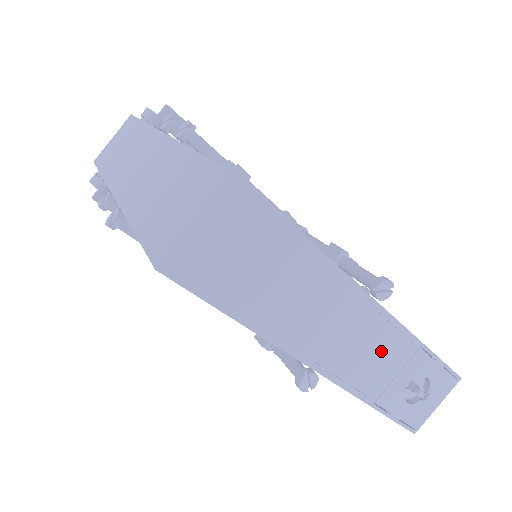
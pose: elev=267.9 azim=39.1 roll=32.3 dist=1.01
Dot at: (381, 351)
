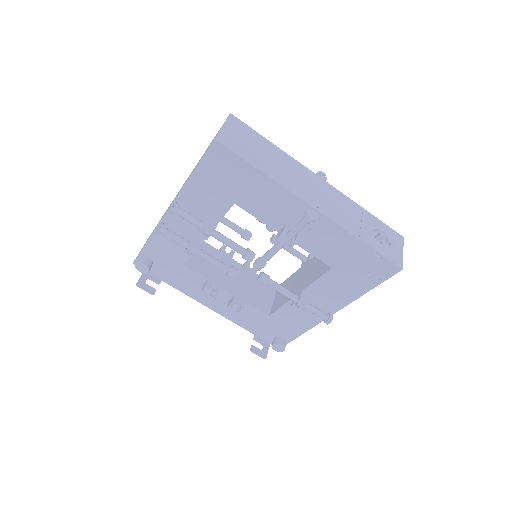
Dot at: (342, 206)
